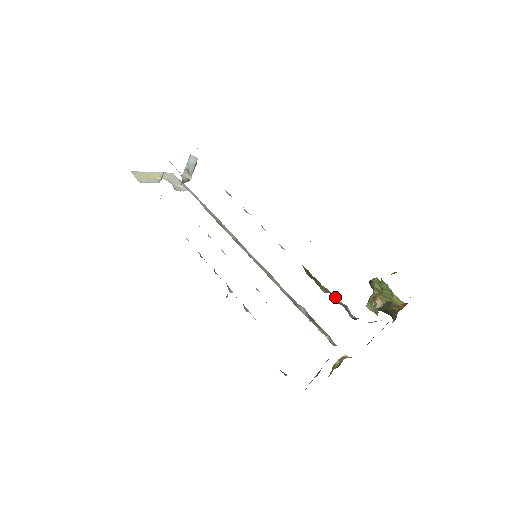
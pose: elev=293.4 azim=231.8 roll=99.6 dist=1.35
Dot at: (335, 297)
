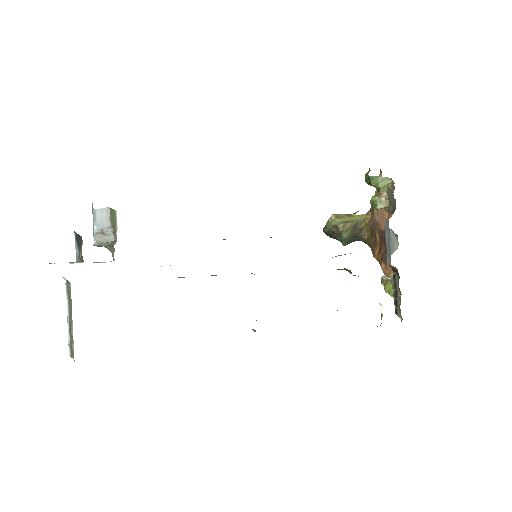
Dot at: occluded
